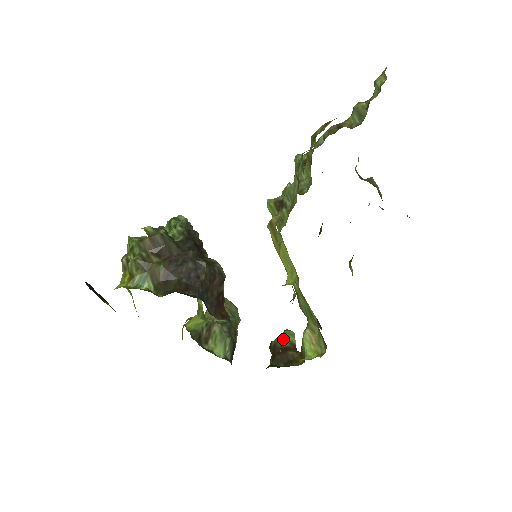
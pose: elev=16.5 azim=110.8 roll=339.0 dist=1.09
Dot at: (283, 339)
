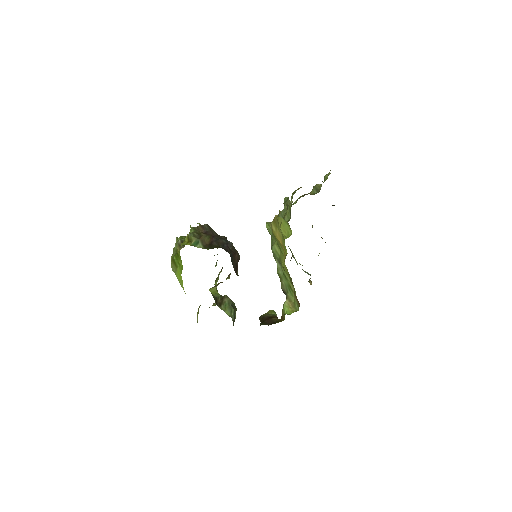
Dot at: (268, 314)
